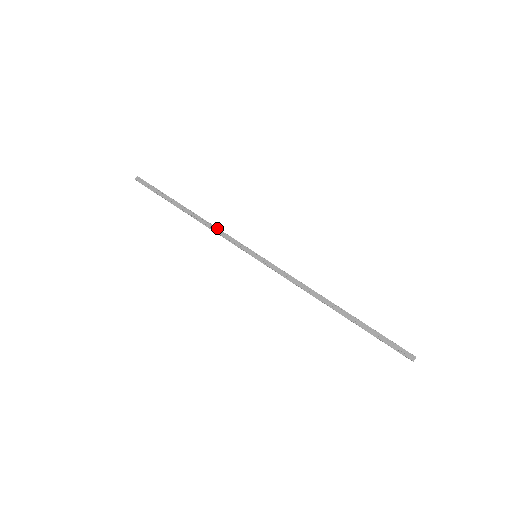
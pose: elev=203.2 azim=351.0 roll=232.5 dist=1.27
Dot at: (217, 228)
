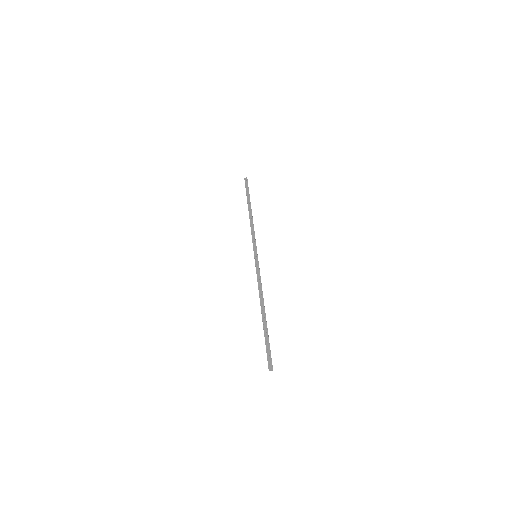
Dot at: occluded
